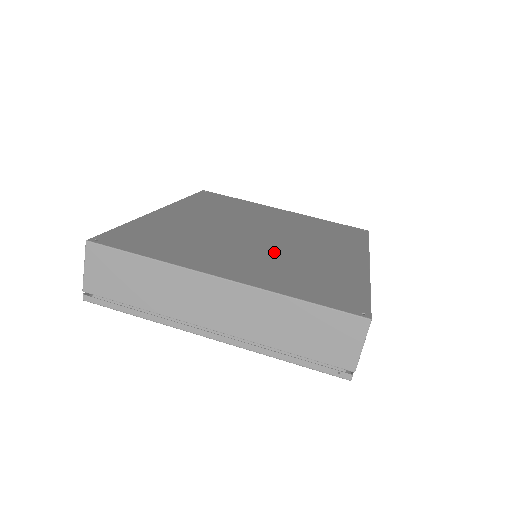
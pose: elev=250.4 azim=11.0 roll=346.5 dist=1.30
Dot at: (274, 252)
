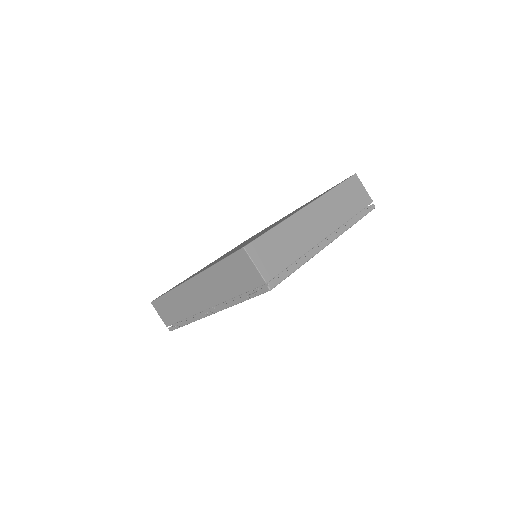
Dot at: occluded
